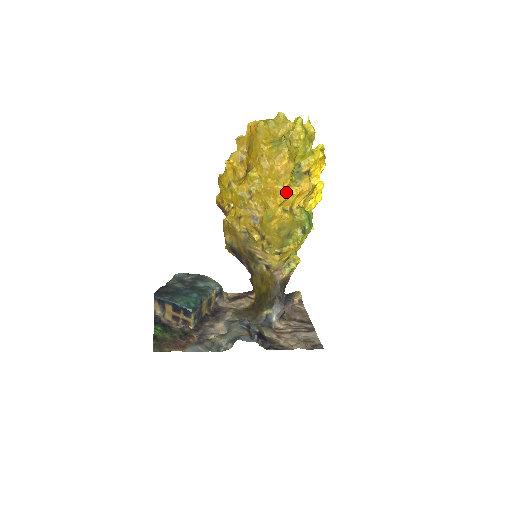
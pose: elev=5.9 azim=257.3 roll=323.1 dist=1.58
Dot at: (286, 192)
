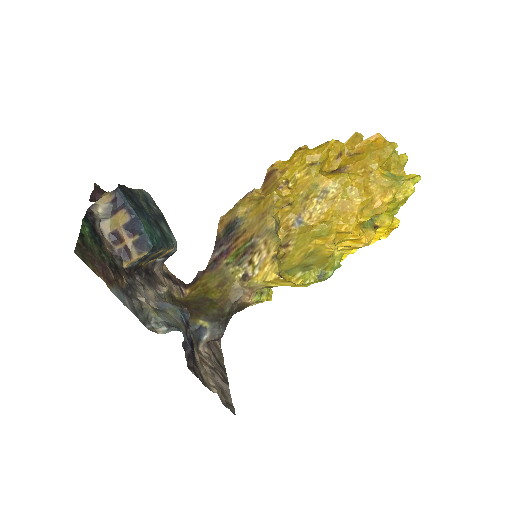
Dot at: (356, 226)
